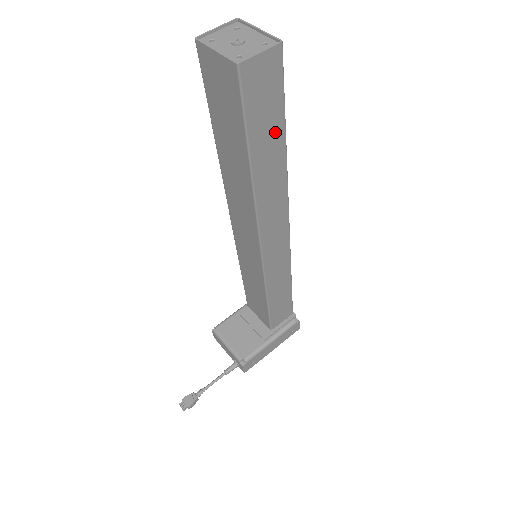
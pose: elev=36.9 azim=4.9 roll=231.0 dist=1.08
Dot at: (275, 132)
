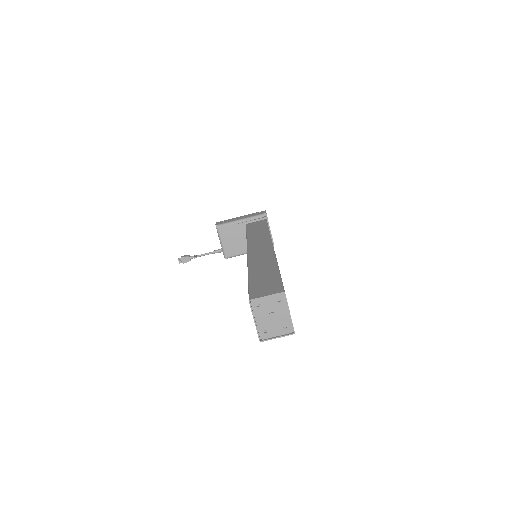
Dot at: occluded
